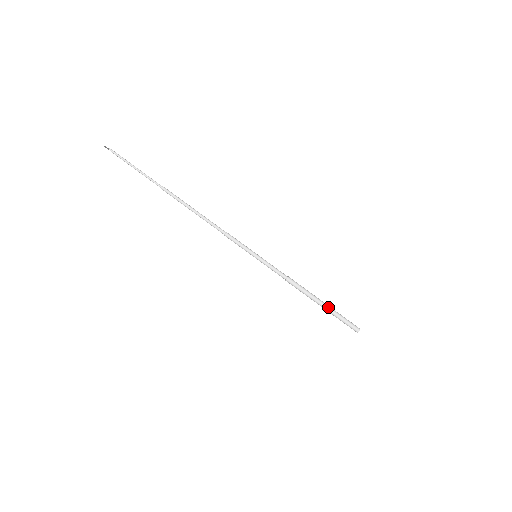
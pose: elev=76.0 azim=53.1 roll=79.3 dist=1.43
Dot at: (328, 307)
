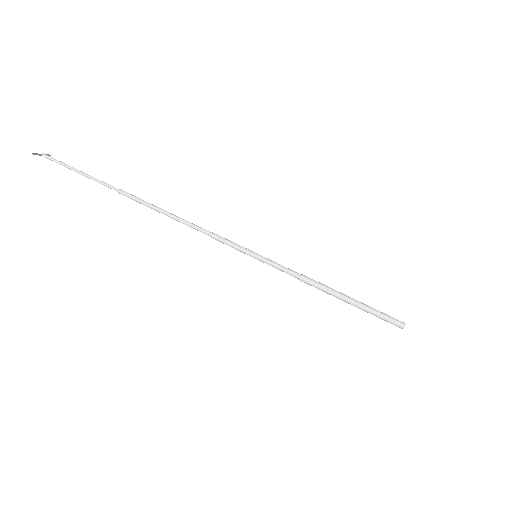
Dot at: (359, 304)
